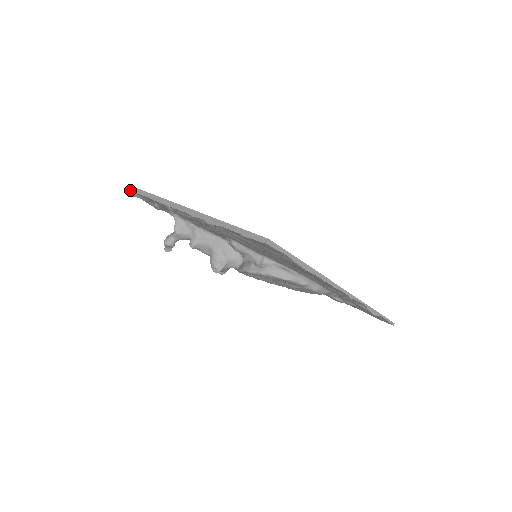
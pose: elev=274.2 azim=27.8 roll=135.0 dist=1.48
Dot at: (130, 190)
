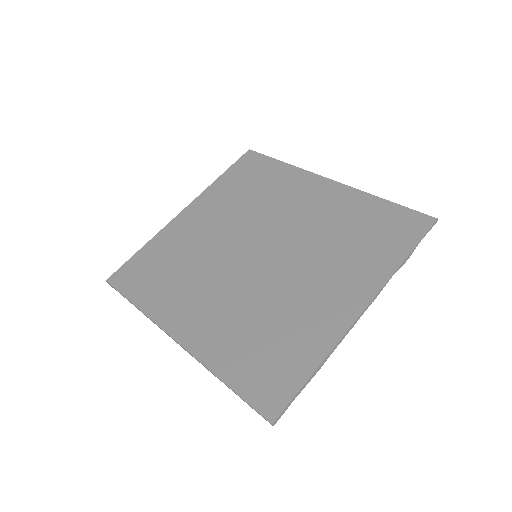
Dot at: occluded
